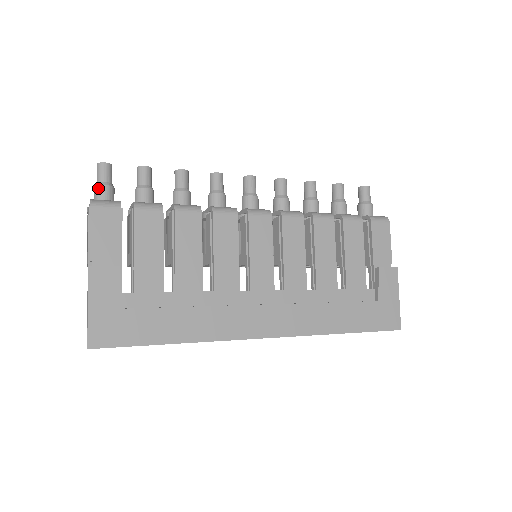
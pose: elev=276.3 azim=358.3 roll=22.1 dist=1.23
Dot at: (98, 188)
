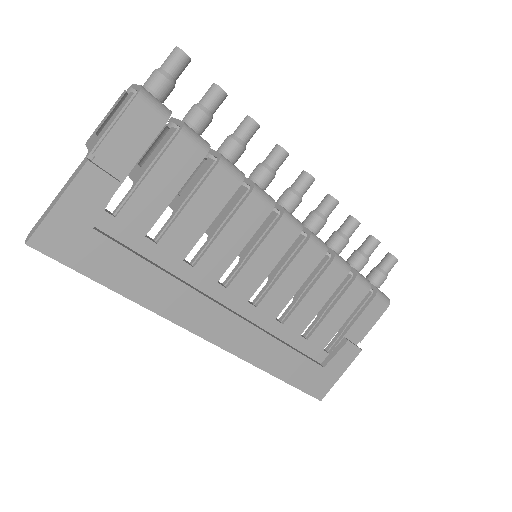
Dot at: (158, 76)
